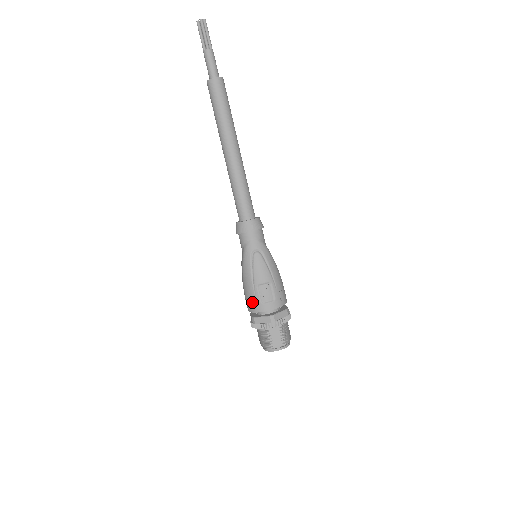
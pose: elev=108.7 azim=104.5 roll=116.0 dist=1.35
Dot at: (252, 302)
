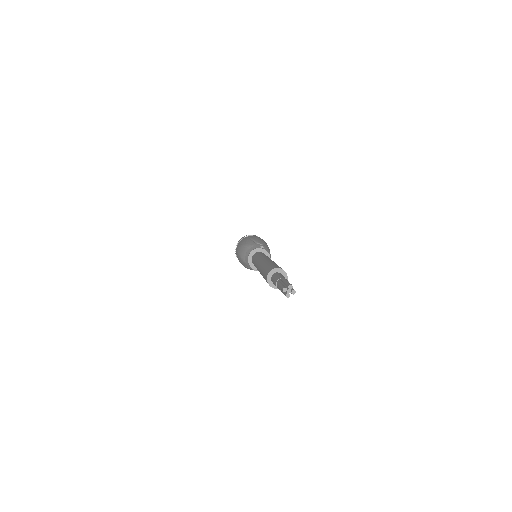
Dot at: occluded
